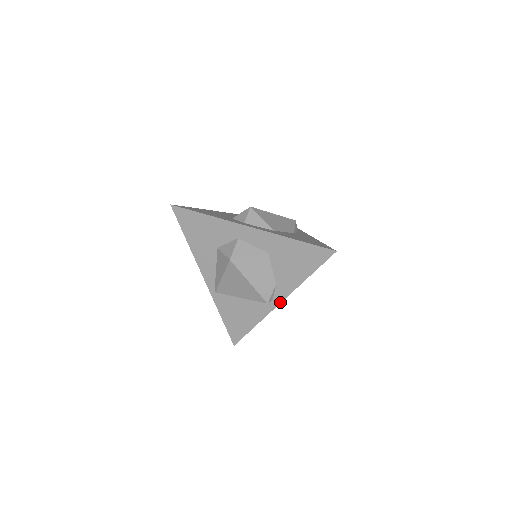
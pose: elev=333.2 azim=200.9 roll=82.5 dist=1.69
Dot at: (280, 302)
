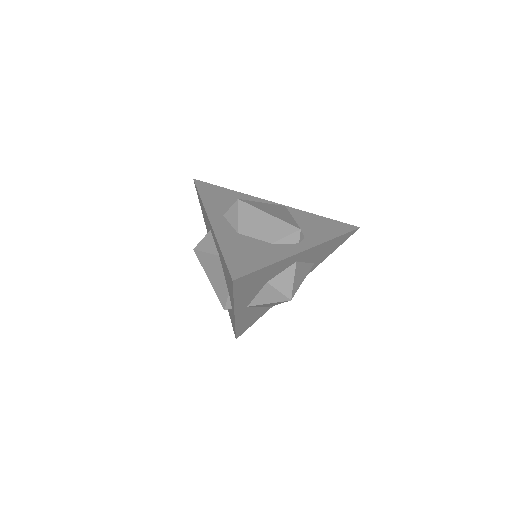
Dot at: (234, 314)
